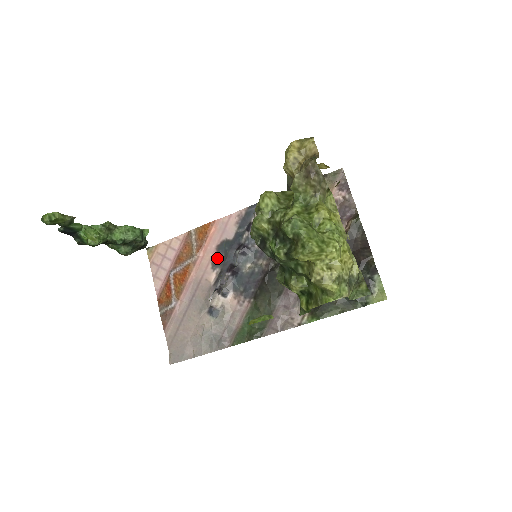
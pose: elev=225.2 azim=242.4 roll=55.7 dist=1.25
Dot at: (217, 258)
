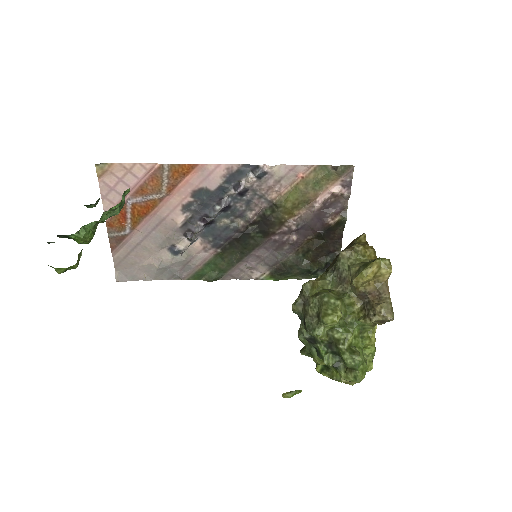
Dot at: (190, 202)
